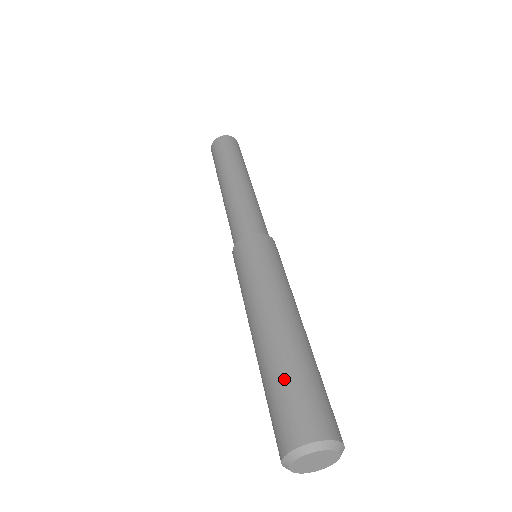
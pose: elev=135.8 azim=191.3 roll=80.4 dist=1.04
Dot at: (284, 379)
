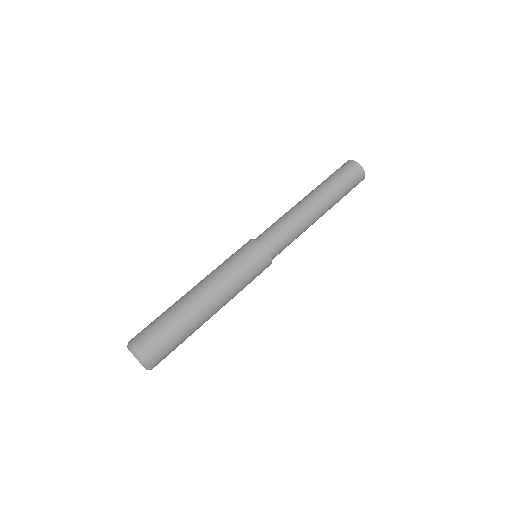
Dot at: (159, 316)
